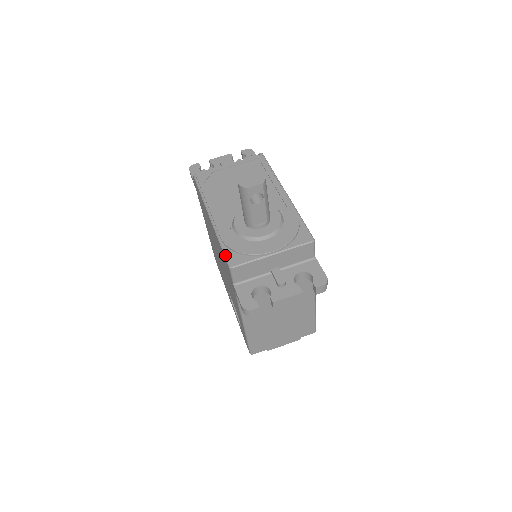
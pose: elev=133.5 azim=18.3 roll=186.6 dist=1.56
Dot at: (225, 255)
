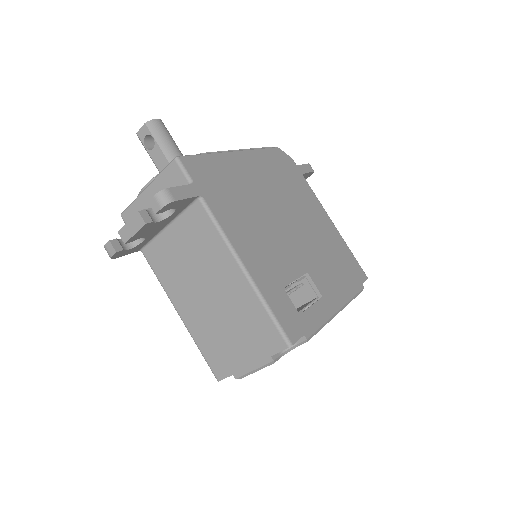
Dot at: occluded
